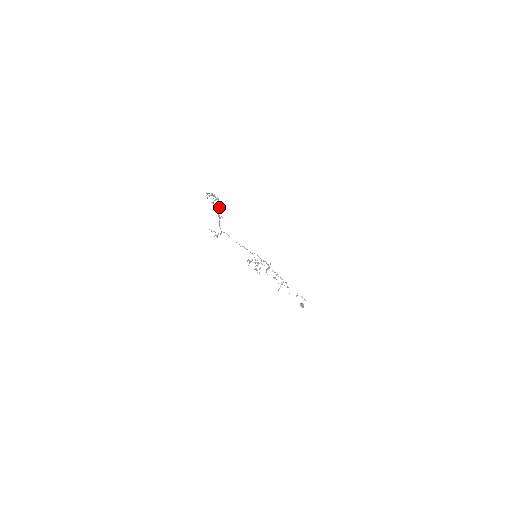
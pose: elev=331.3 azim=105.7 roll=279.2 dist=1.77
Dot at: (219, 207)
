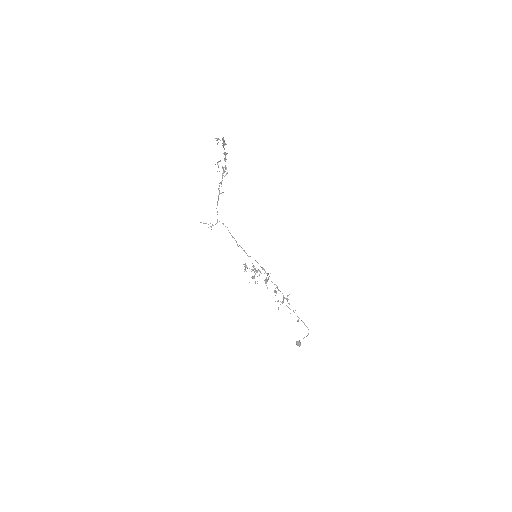
Dot at: (222, 176)
